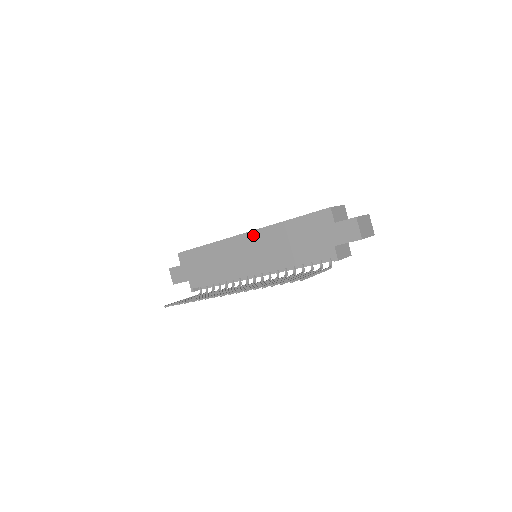
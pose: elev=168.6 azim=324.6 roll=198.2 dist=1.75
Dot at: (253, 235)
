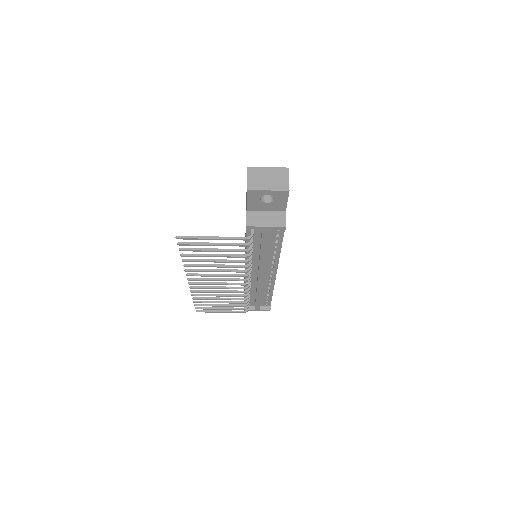
Dot at: occluded
